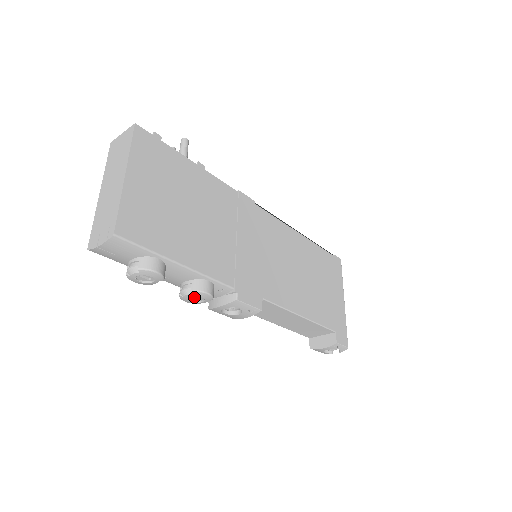
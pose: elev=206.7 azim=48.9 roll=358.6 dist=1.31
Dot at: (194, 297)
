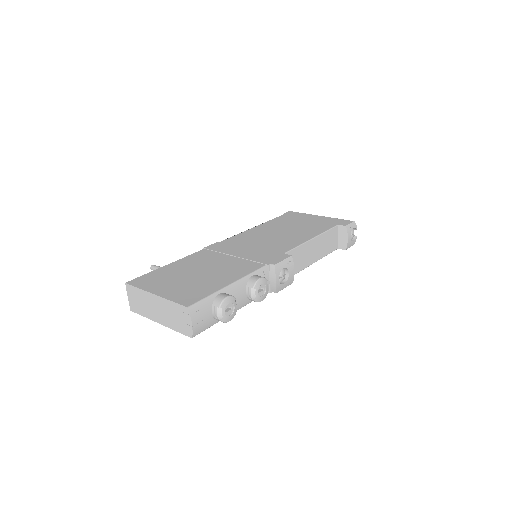
Dot at: (260, 292)
